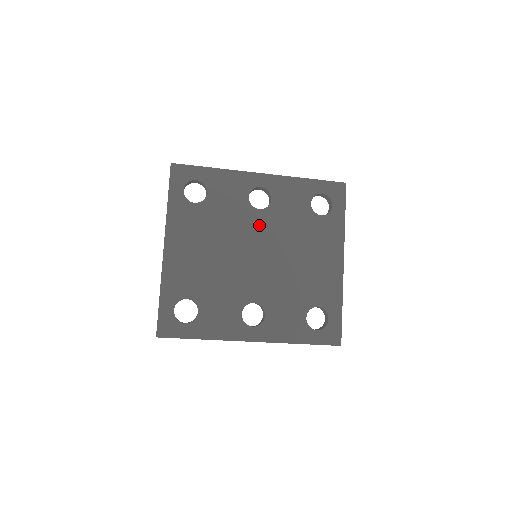
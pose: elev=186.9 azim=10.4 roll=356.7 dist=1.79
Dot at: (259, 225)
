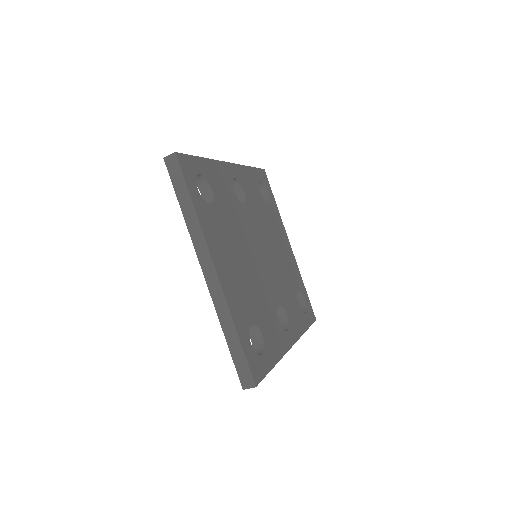
Dot at: (250, 221)
